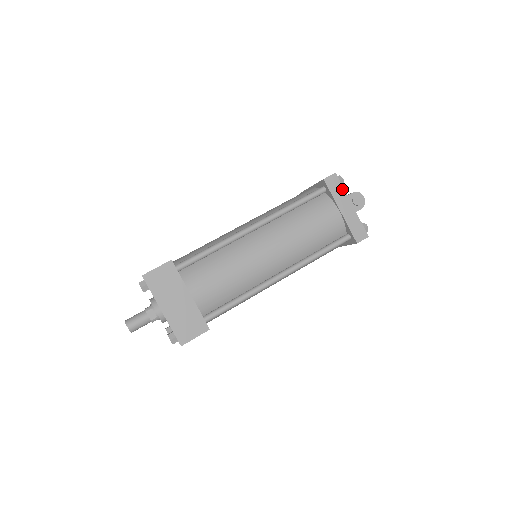
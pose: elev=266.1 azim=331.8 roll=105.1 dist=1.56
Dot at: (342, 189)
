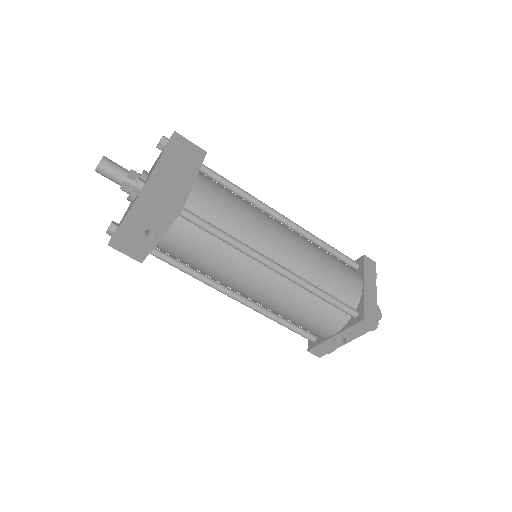
Dot at: (375, 275)
